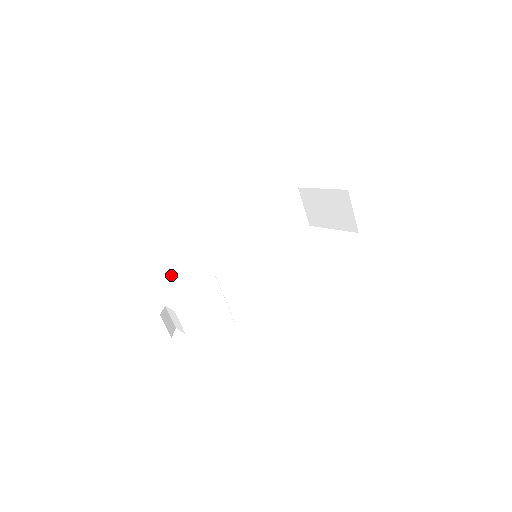
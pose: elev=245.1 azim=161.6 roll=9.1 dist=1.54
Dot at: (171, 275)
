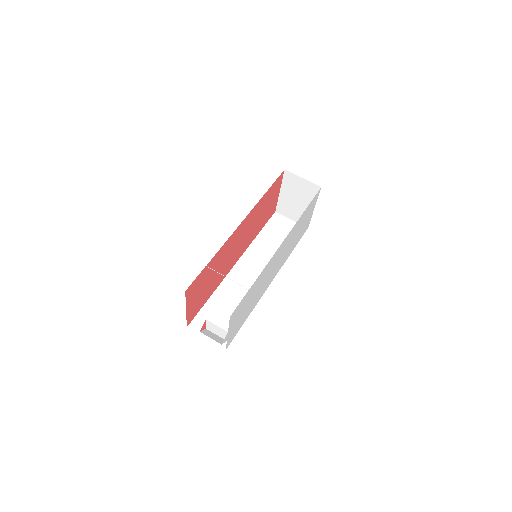
Dot at: (208, 315)
